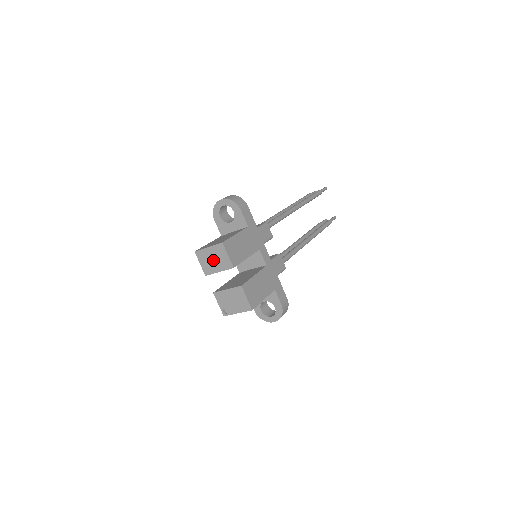
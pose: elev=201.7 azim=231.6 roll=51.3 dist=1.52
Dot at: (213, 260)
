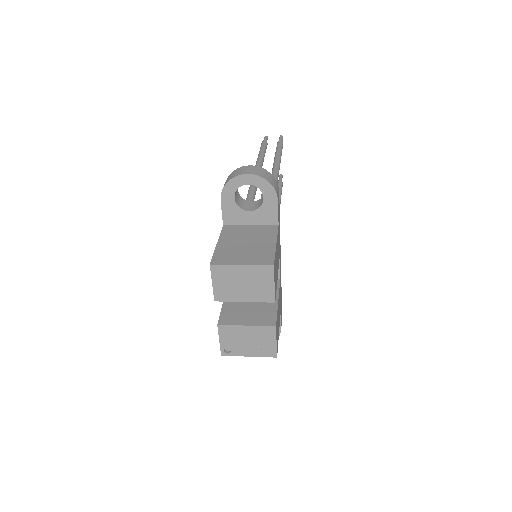
Dot at: (242, 284)
